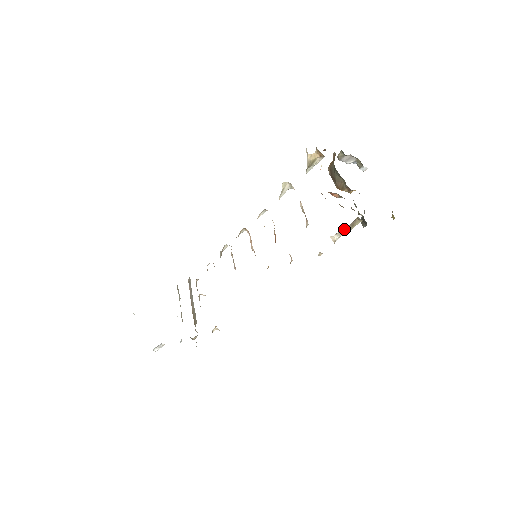
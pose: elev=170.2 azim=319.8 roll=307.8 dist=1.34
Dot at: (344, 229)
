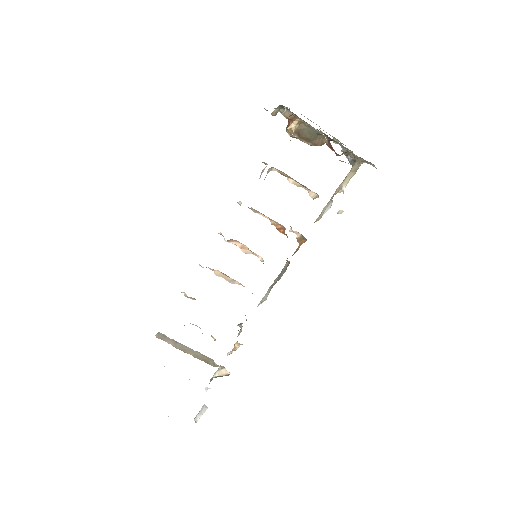
Dot at: (347, 178)
